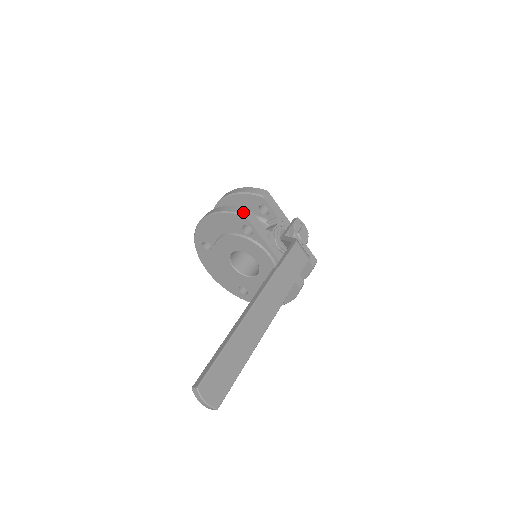
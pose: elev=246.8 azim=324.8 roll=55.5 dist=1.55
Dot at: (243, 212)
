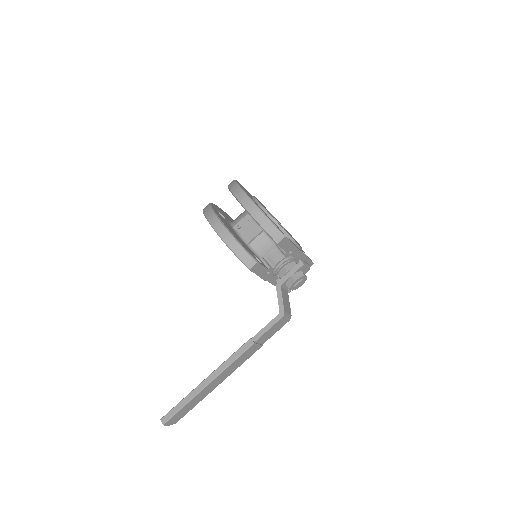
Dot at: (249, 264)
